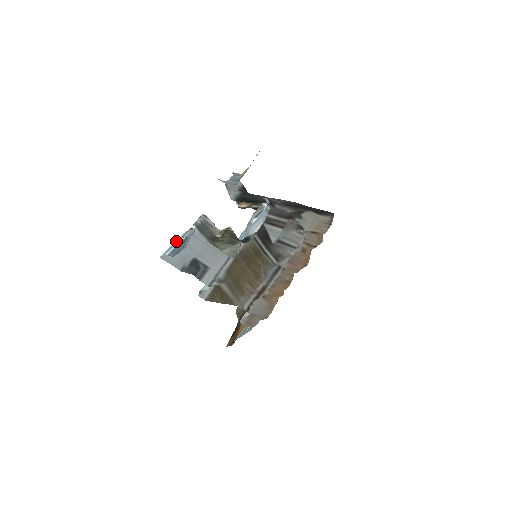
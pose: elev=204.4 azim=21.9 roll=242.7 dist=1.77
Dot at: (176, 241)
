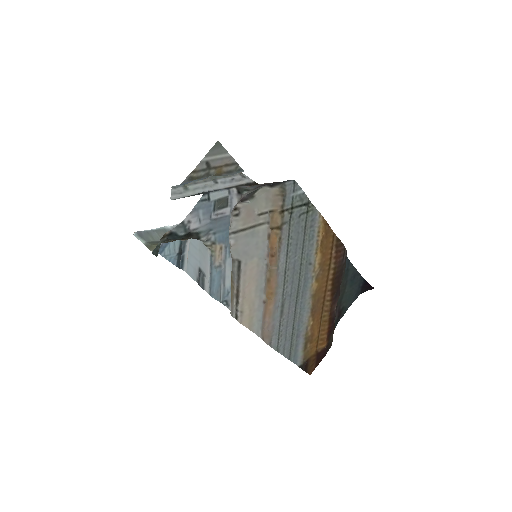
Dot at: (185, 254)
